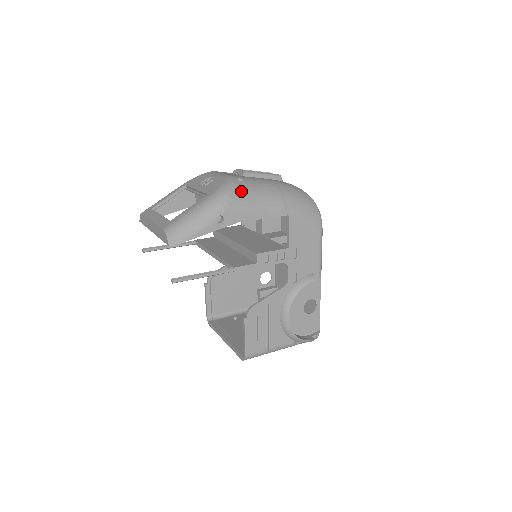
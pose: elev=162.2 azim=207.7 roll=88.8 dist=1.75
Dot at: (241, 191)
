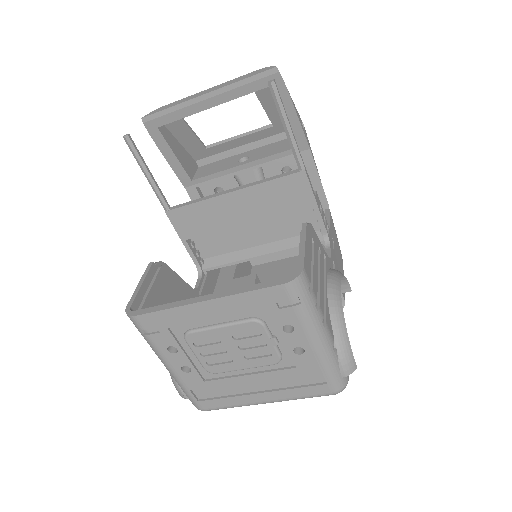
Dot at: occluded
